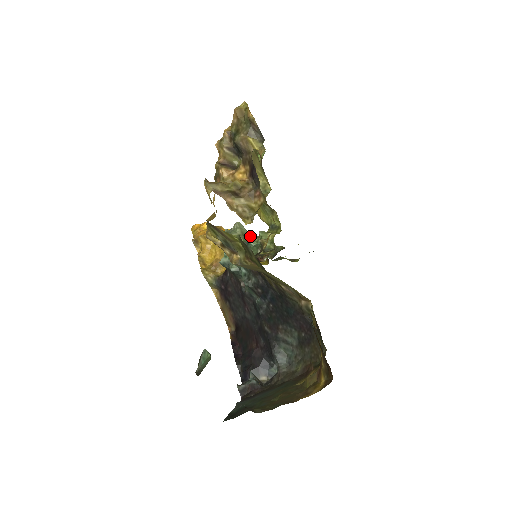
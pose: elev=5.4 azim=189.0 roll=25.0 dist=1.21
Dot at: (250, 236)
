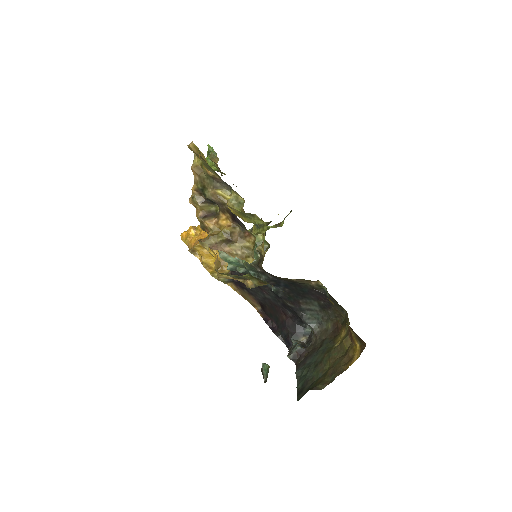
Dot at: occluded
